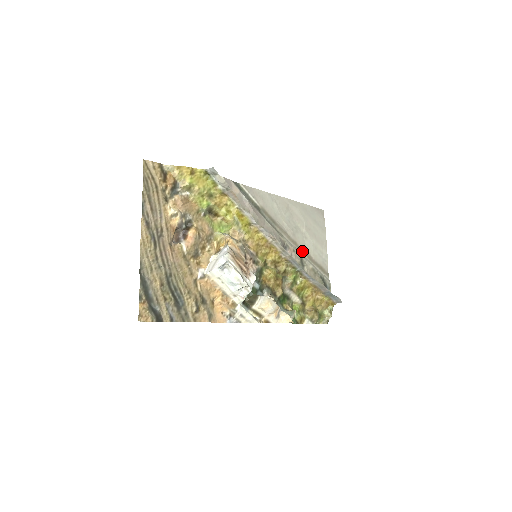
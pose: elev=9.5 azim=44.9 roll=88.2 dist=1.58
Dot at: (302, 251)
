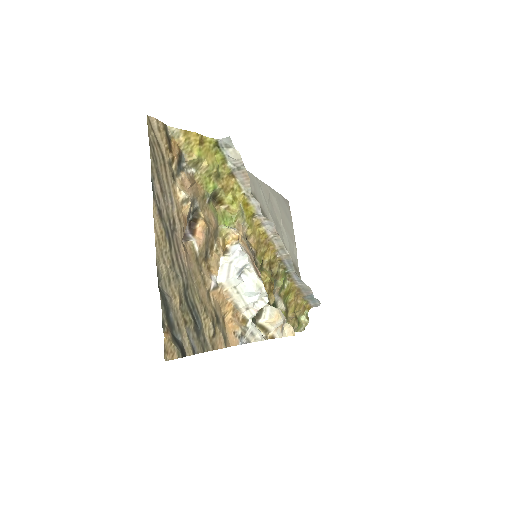
Dot at: occluded
